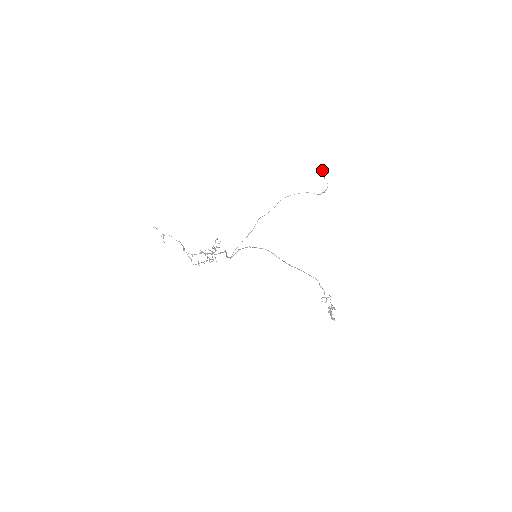
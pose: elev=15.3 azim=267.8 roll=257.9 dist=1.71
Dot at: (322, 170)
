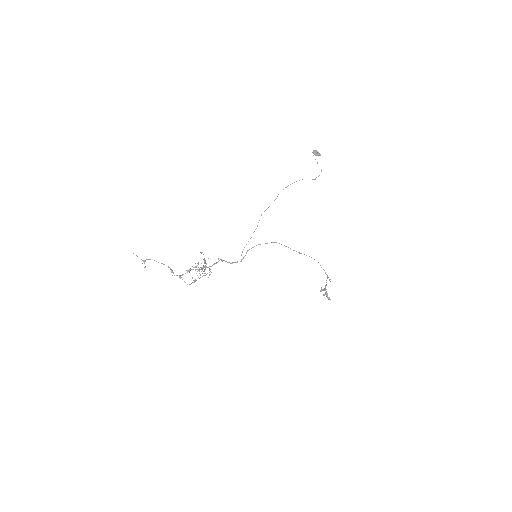
Dot at: (317, 155)
